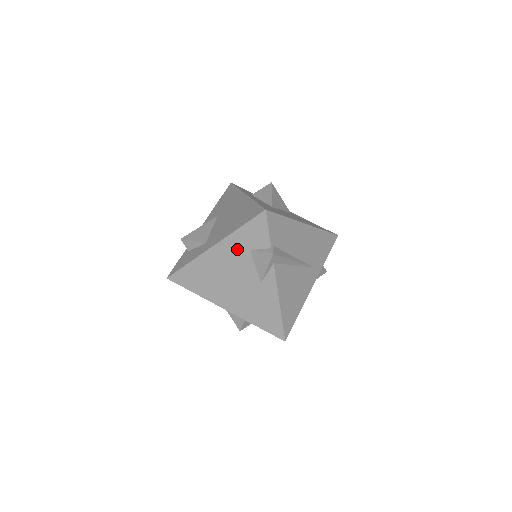
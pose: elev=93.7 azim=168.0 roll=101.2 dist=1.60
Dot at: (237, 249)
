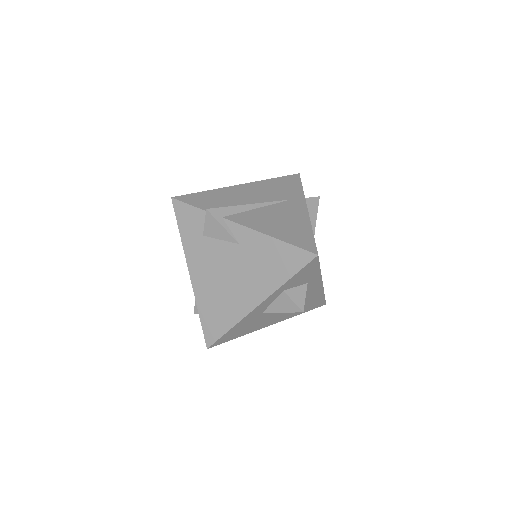
Dot at: (198, 249)
